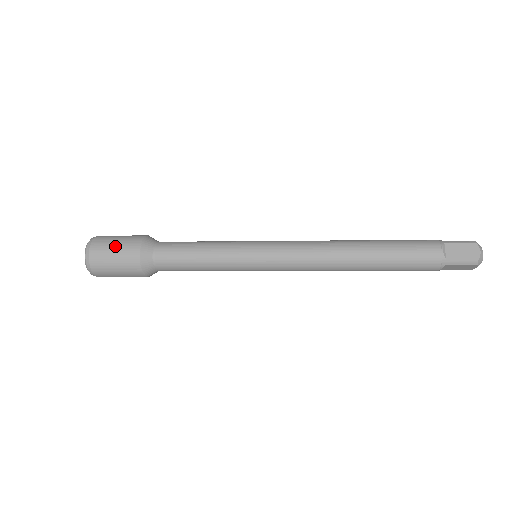
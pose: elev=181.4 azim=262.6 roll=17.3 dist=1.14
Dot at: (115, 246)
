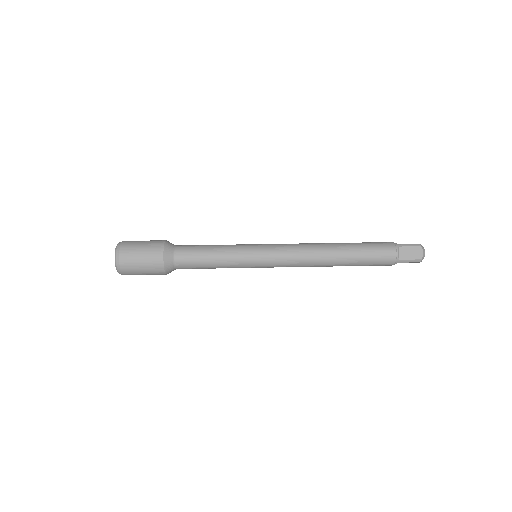
Dot at: (141, 254)
